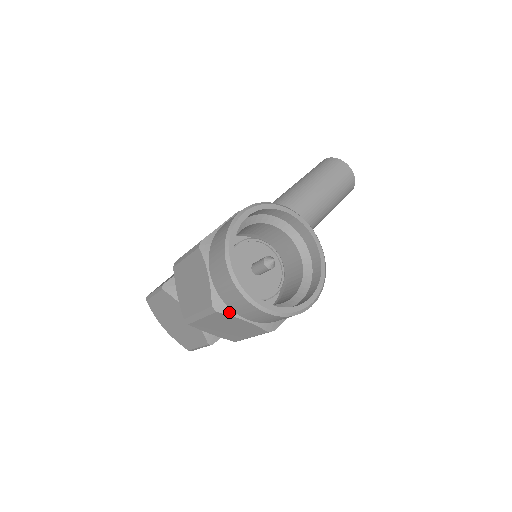
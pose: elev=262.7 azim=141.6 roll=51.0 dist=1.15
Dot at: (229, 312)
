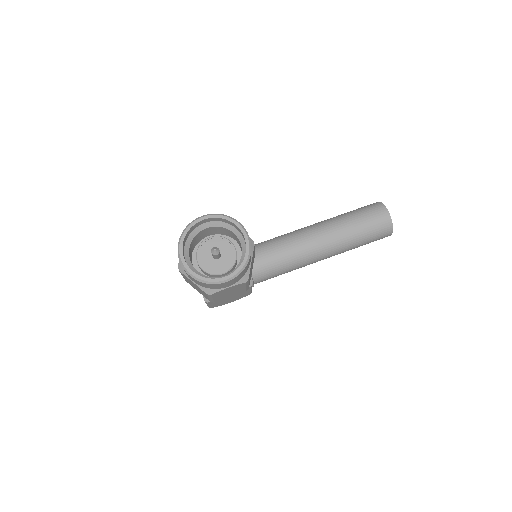
Dot at: (184, 273)
